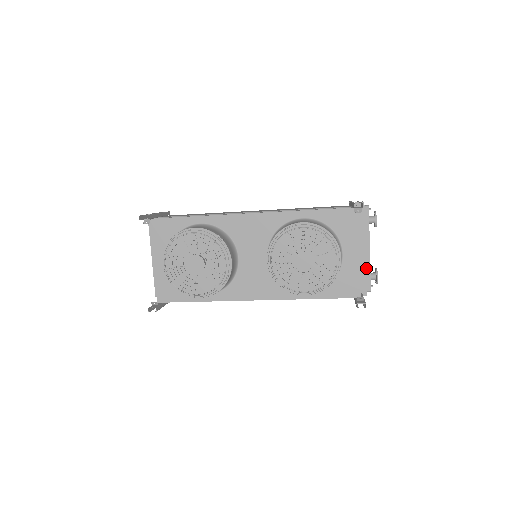
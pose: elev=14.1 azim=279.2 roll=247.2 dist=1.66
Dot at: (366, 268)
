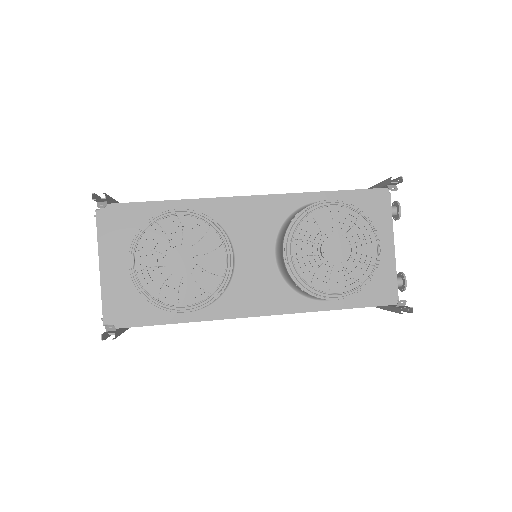
Dot at: occluded
